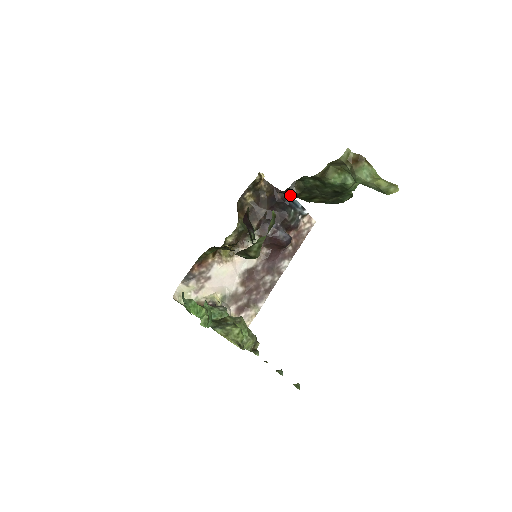
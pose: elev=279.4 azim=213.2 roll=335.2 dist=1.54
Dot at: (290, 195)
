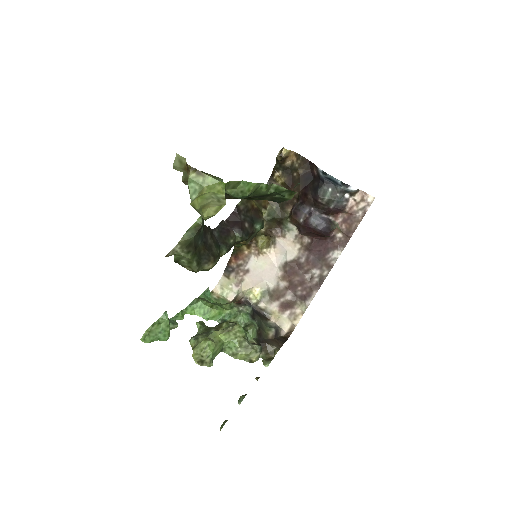
Dot at: occluded
